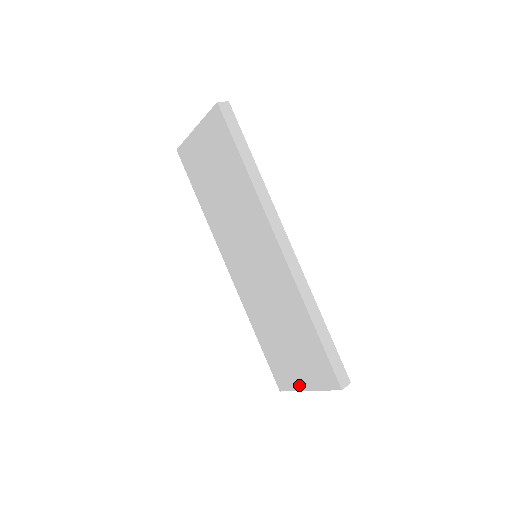
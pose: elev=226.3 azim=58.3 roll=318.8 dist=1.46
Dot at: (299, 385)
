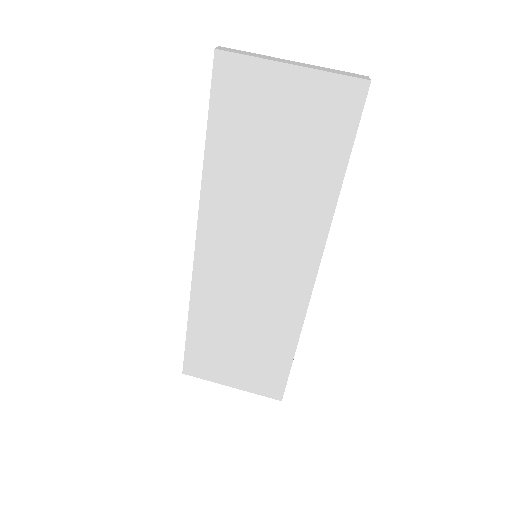
Dot at: (222, 380)
